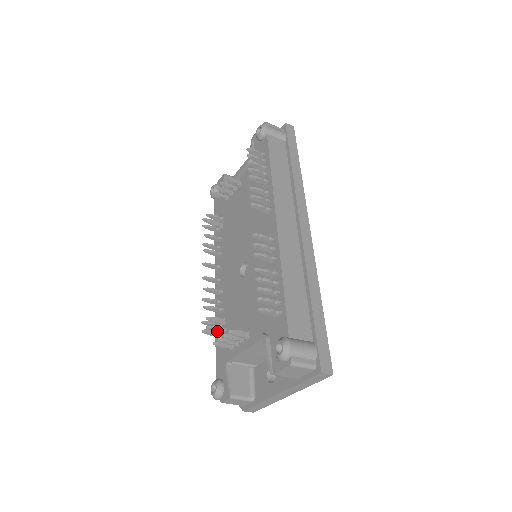
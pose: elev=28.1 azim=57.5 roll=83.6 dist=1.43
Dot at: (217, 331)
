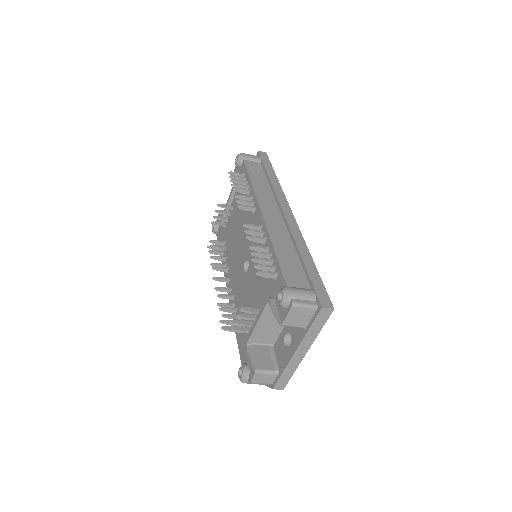
Dot at: (234, 325)
